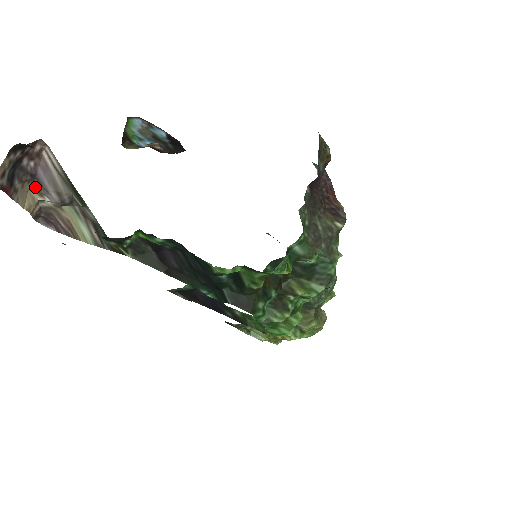
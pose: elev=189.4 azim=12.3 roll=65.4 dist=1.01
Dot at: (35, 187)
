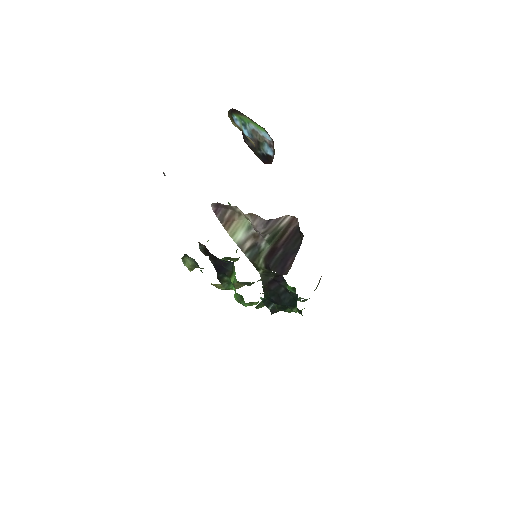
Dot at: (255, 214)
